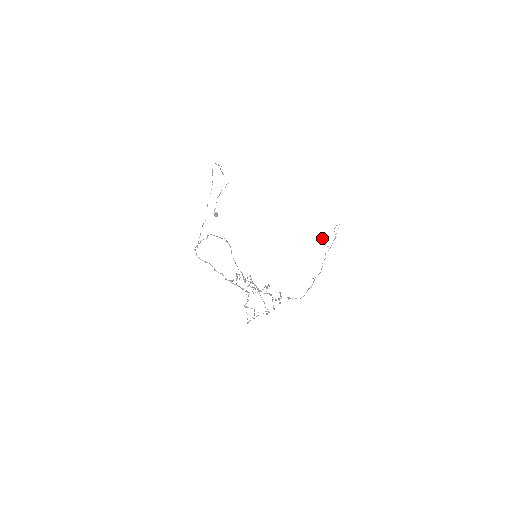
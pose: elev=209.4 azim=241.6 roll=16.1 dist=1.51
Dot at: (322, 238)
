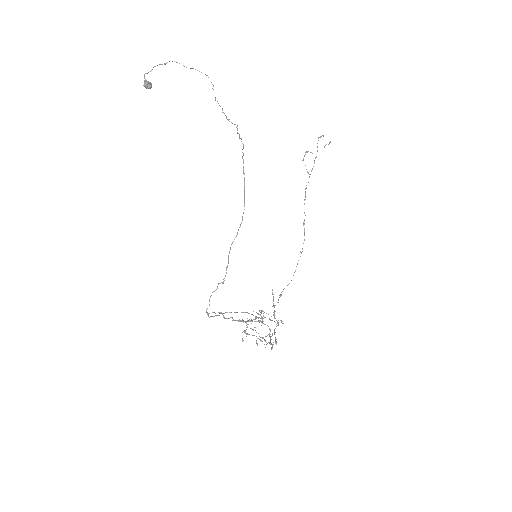
Dot at: occluded
